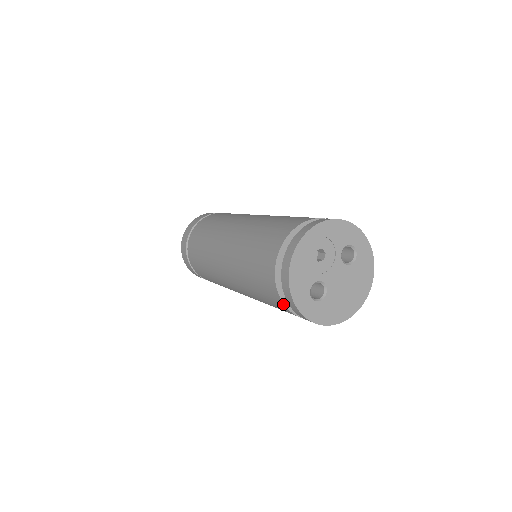
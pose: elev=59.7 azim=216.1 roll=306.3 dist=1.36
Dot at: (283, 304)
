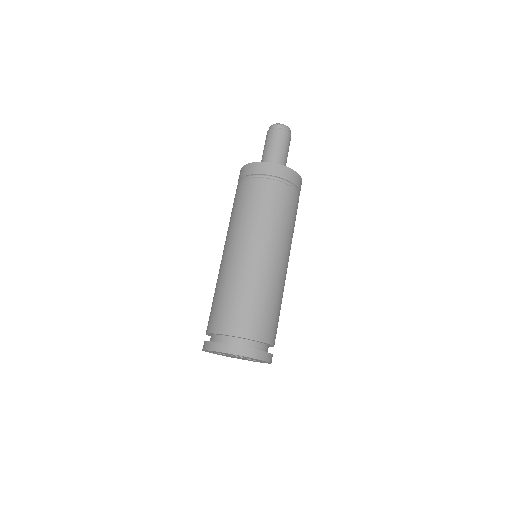
Dot at: (206, 332)
